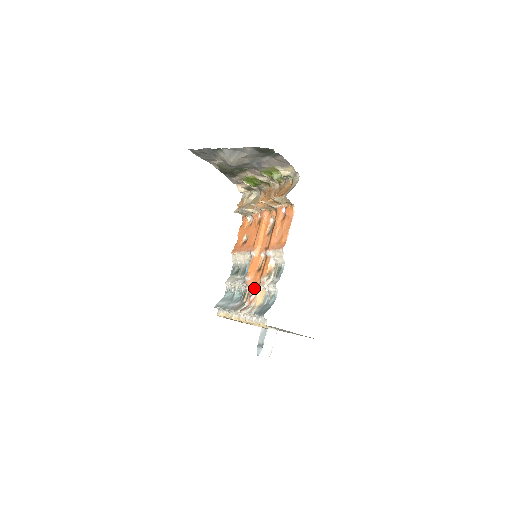
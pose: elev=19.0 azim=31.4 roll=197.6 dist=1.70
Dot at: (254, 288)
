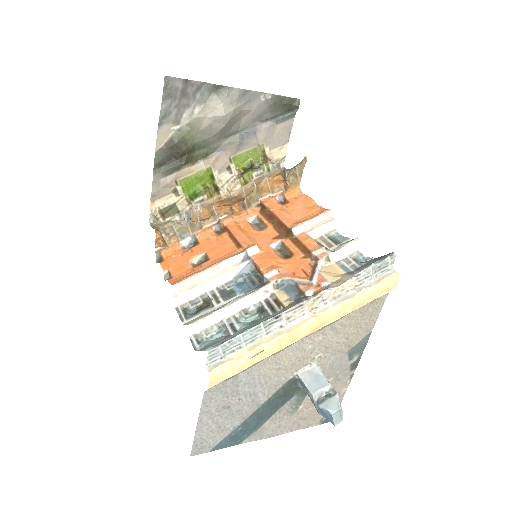
Dot at: (305, 271)
